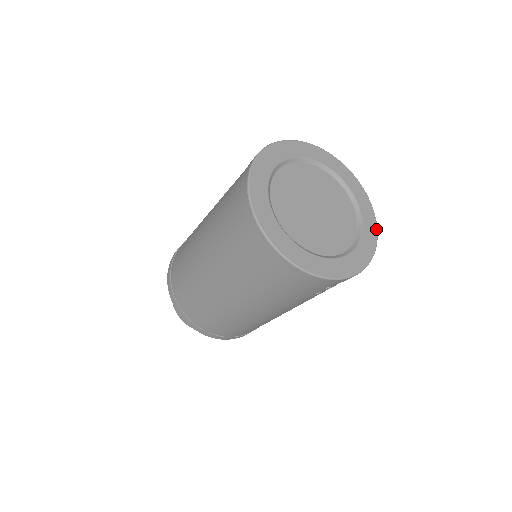
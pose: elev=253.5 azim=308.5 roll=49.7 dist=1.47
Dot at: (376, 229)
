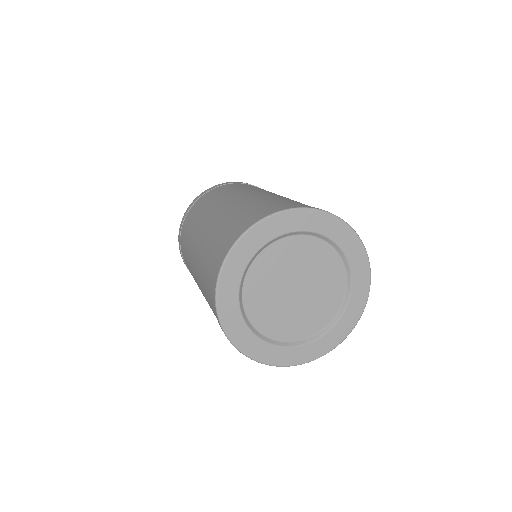
Dot at: (365, 302)
